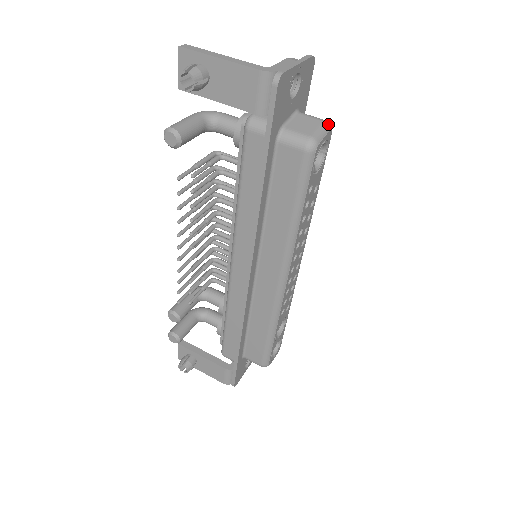
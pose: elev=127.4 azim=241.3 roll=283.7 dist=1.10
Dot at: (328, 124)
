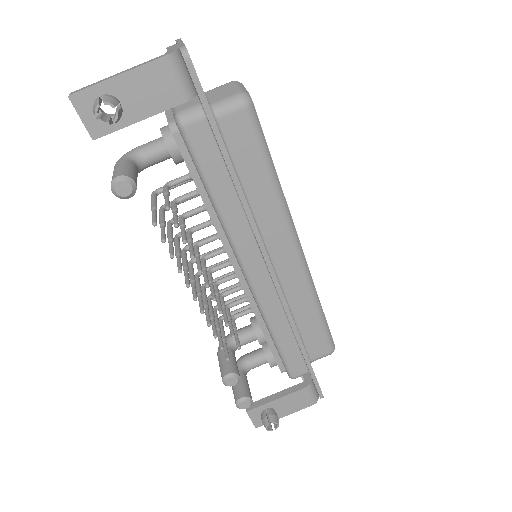
Dot at: (237, 81)
